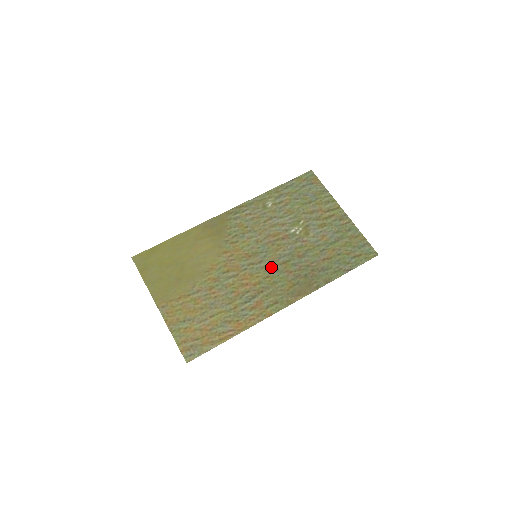
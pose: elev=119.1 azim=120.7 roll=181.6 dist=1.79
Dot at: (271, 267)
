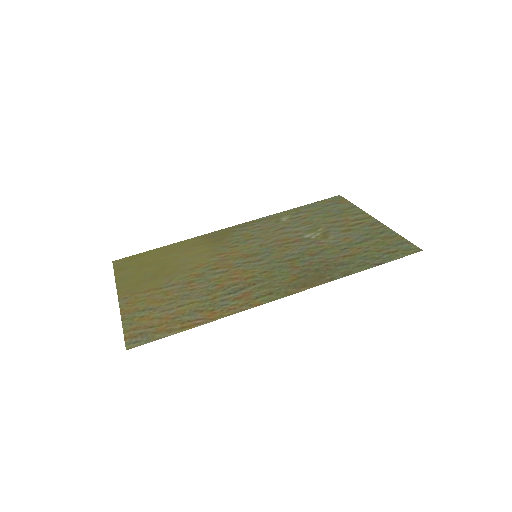
Dot at: (272, 264)
